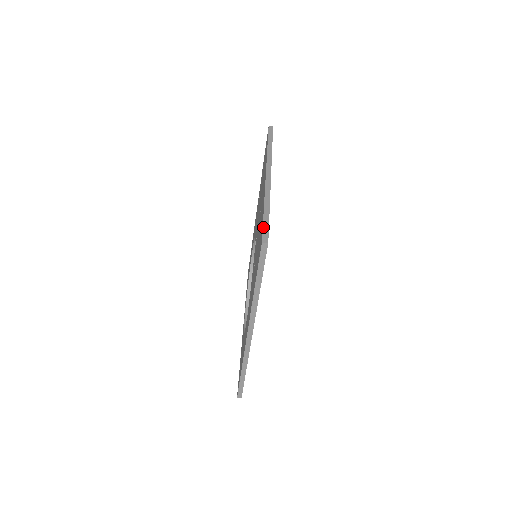
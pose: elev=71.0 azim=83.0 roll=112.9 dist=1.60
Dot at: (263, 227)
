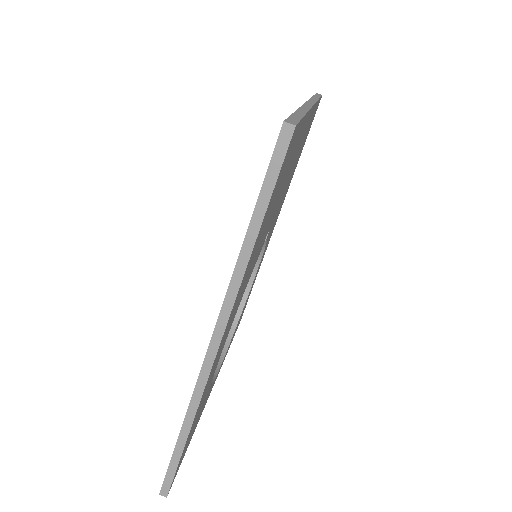
Dot at: (290, 116)
